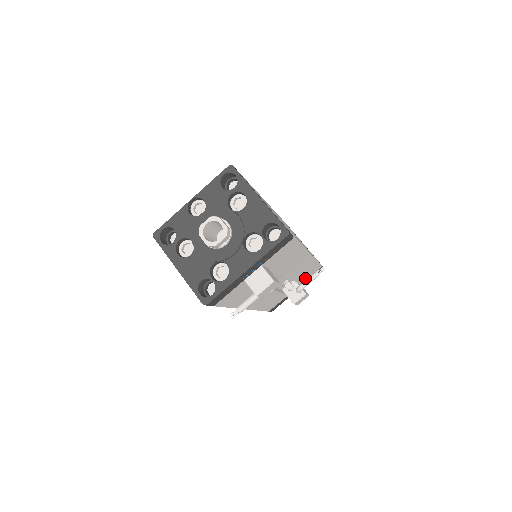
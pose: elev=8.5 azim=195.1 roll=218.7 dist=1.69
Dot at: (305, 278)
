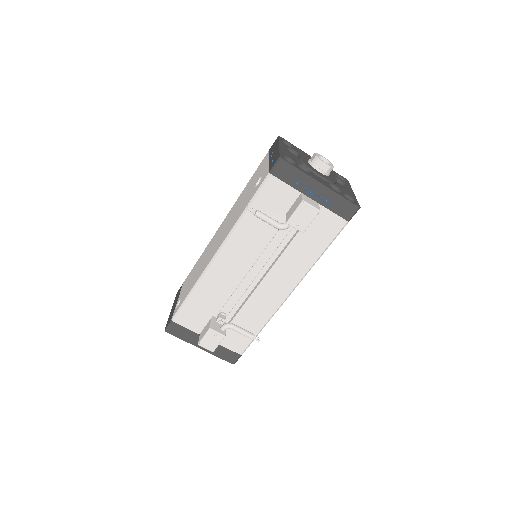
Dot at: (229, 338)
